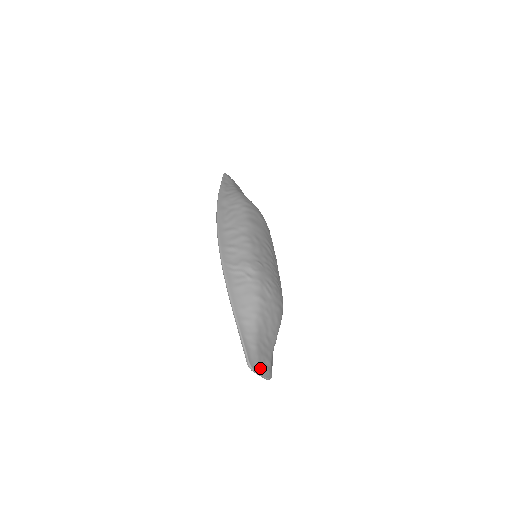
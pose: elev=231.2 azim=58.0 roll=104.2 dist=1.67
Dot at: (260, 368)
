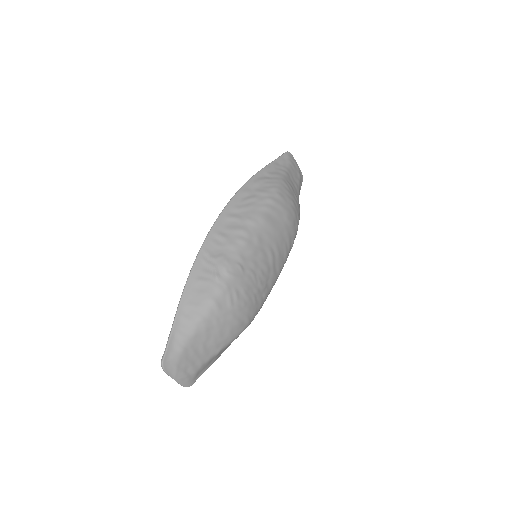
Dot at: (175, 372)
